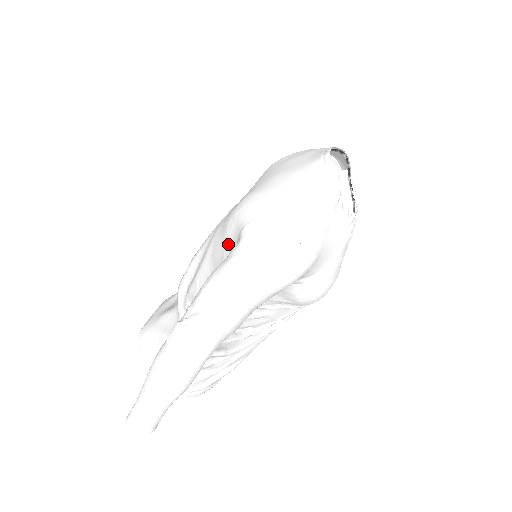
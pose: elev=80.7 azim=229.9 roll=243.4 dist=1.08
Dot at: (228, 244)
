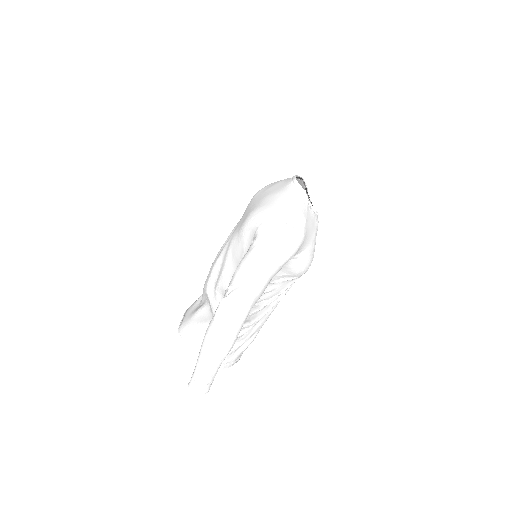
Dot at: (246, 243)
